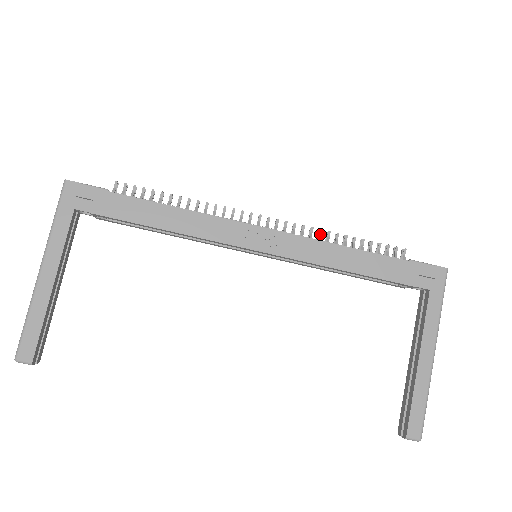
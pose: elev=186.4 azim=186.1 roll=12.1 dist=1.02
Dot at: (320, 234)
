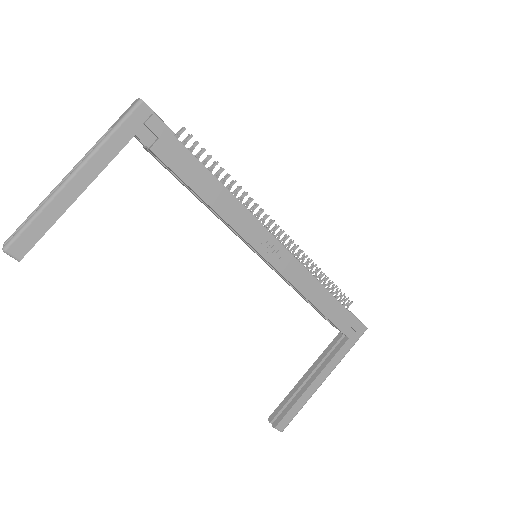
Dot at: occluded
